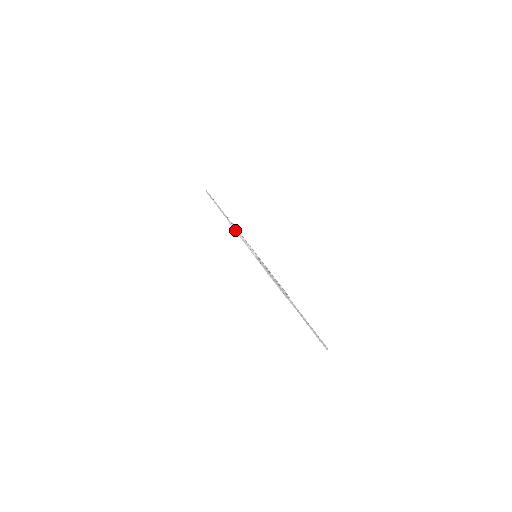
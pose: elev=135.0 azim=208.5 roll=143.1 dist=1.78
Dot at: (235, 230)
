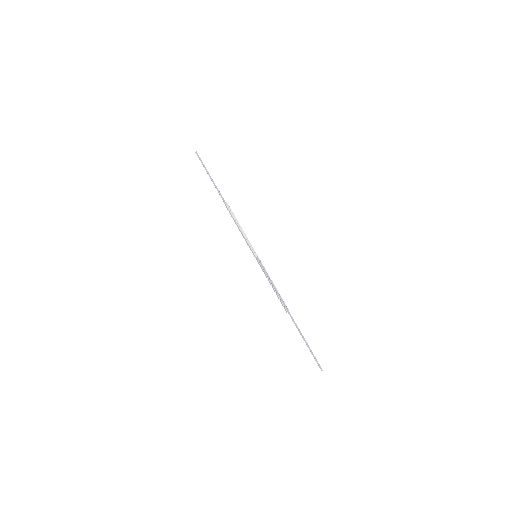
Dot at: (233, 217)
